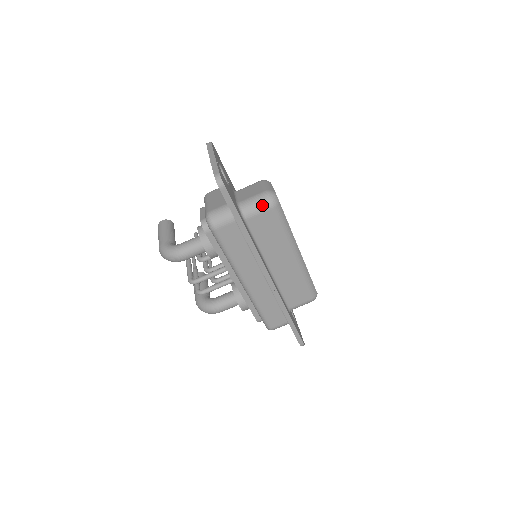
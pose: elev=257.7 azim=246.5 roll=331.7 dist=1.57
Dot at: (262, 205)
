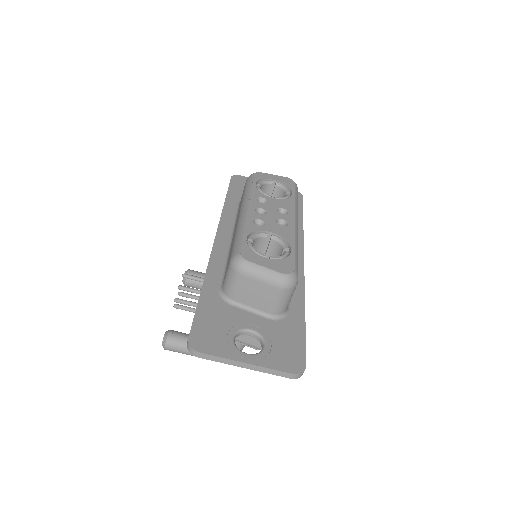
Dot at: (292, 294)
